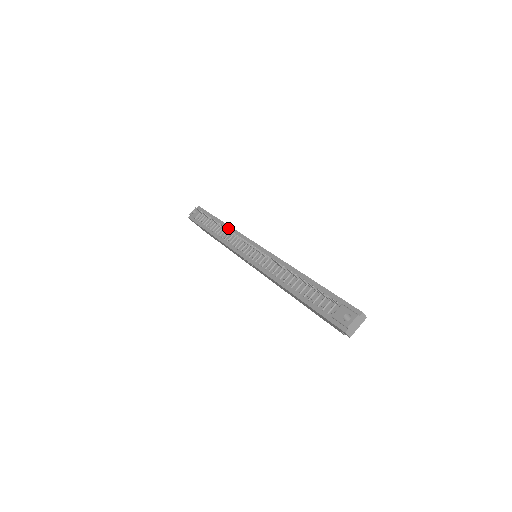
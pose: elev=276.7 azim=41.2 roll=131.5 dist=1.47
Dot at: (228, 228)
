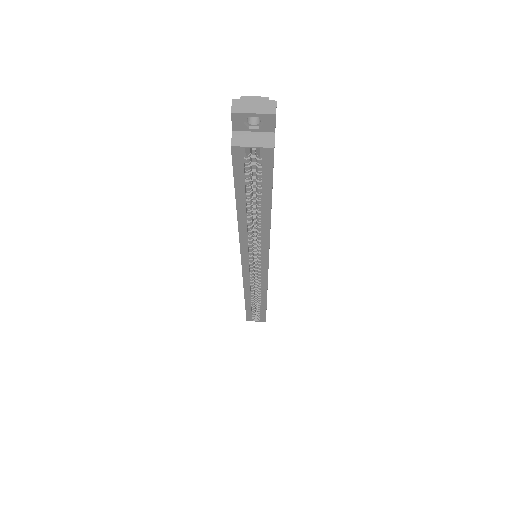
Dot at: occluded
